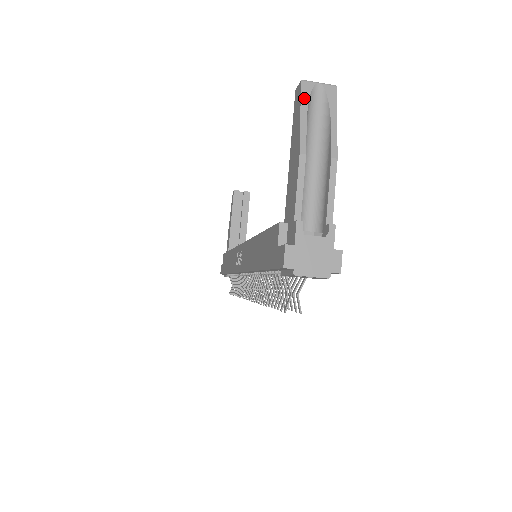
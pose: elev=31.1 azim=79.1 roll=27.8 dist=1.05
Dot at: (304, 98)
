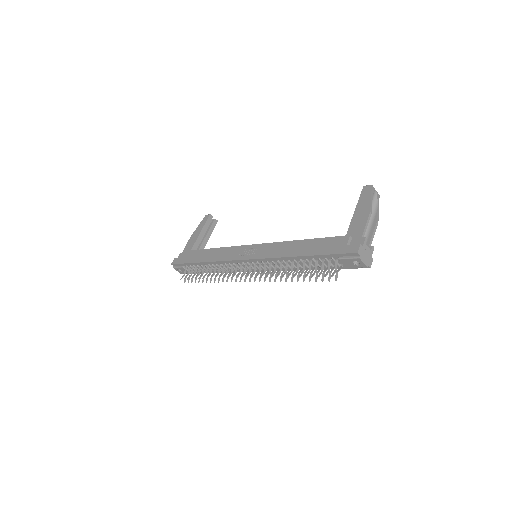
Dot at: (372, 192)
